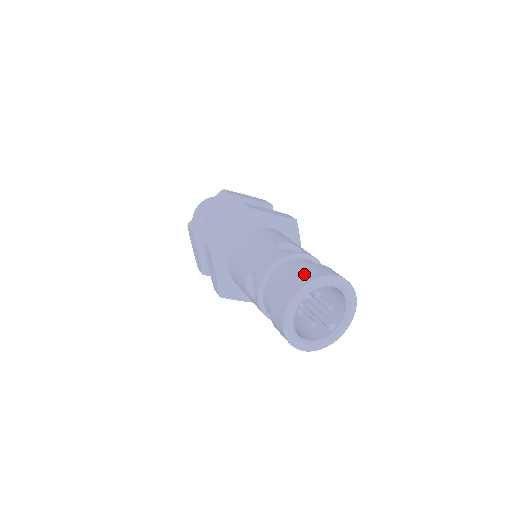
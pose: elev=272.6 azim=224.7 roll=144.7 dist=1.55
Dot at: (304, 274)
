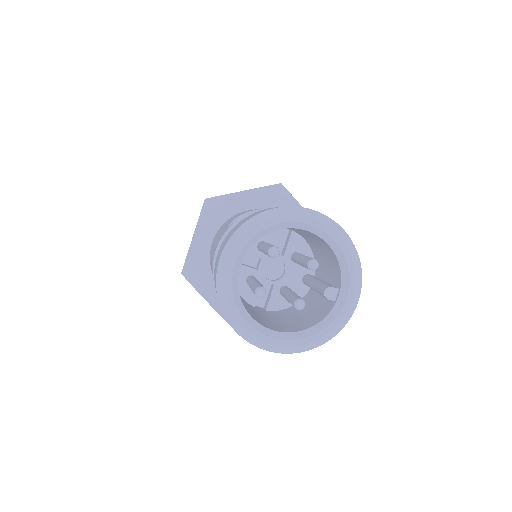
Dot at: (231, 232)
